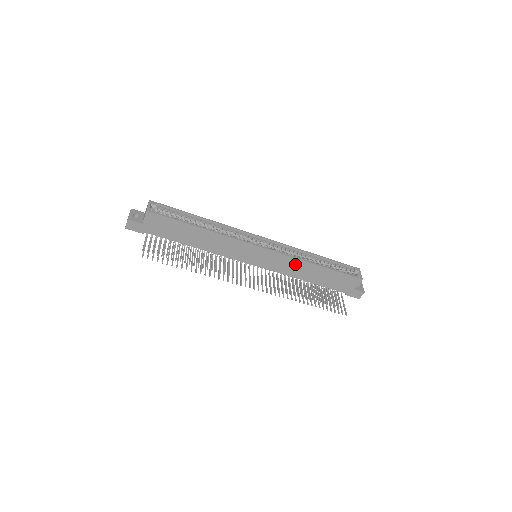
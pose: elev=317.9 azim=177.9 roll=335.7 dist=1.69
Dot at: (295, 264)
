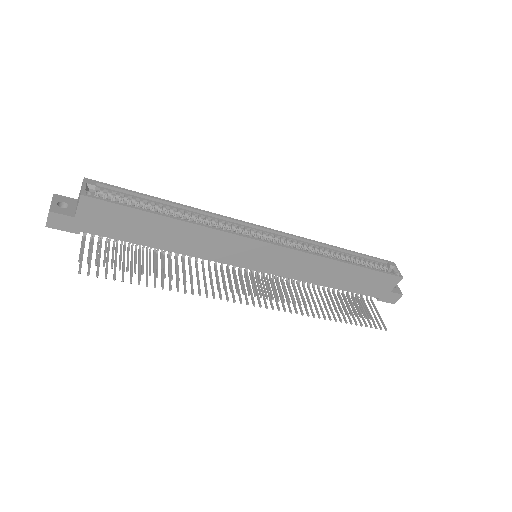
Dot at: (313, 263)
